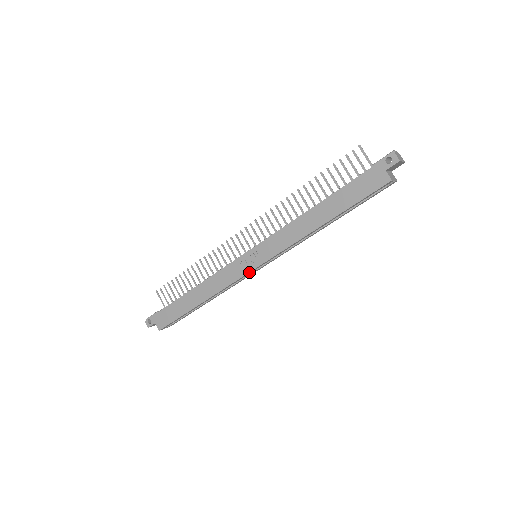
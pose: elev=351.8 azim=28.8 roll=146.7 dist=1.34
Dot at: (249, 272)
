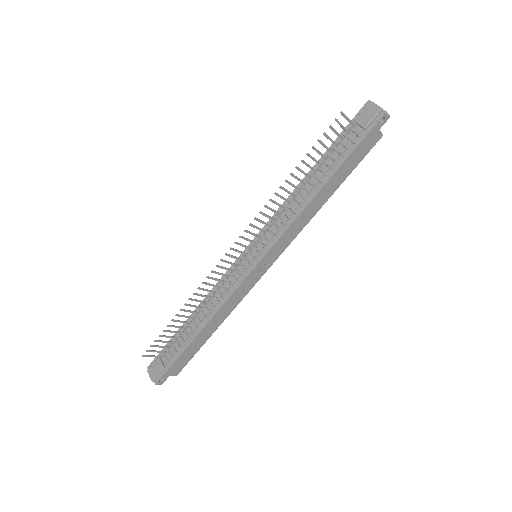
Dot at: occluded
